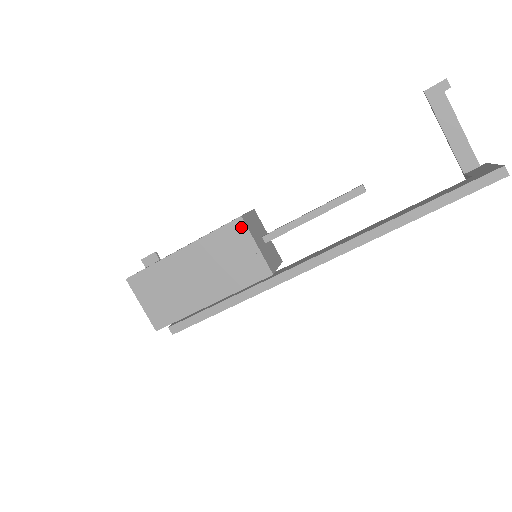
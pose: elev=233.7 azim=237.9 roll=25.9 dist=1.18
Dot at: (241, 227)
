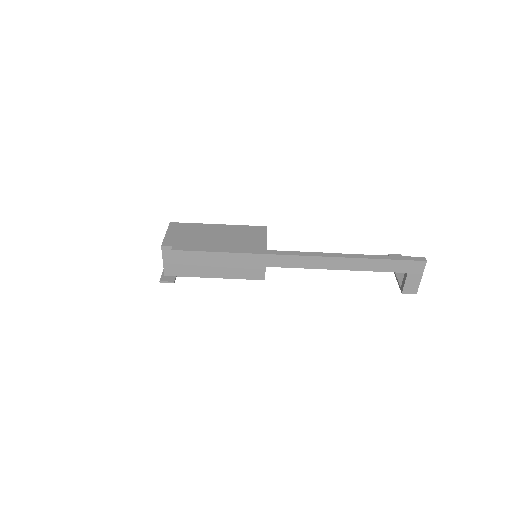
Dot at: (263, 229)
